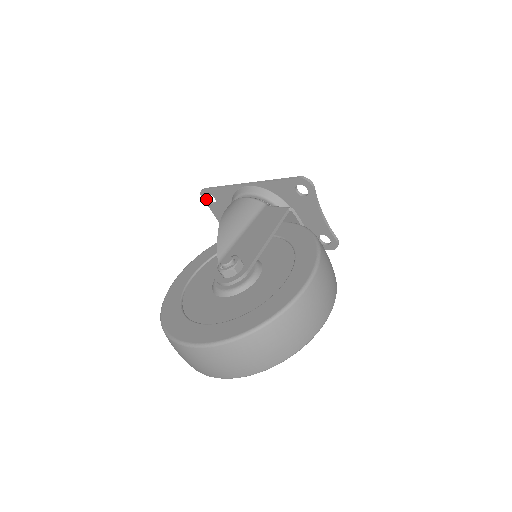
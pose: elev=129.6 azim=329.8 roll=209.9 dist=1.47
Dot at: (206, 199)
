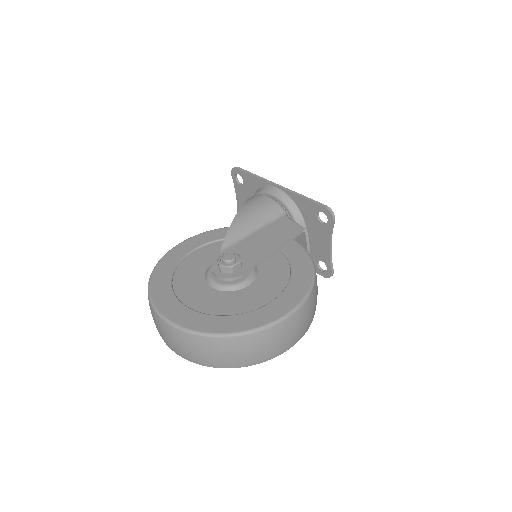
Dot at: (235, 177)
